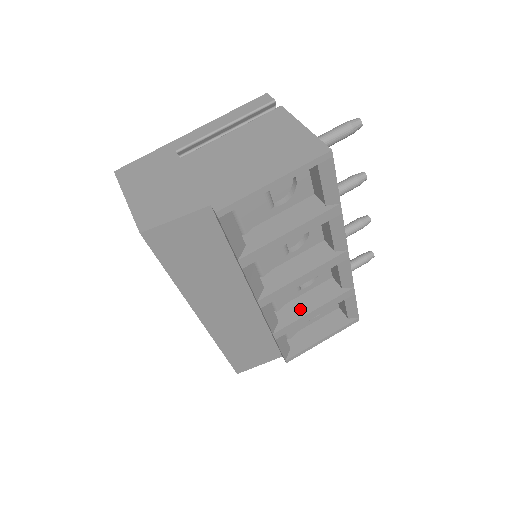
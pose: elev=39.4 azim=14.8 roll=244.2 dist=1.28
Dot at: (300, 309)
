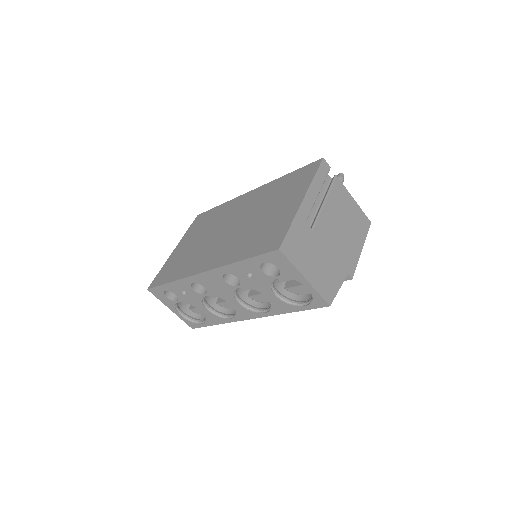
Dot at: occluded
